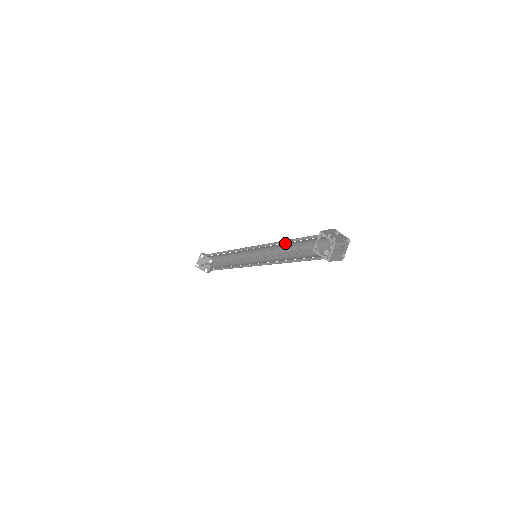
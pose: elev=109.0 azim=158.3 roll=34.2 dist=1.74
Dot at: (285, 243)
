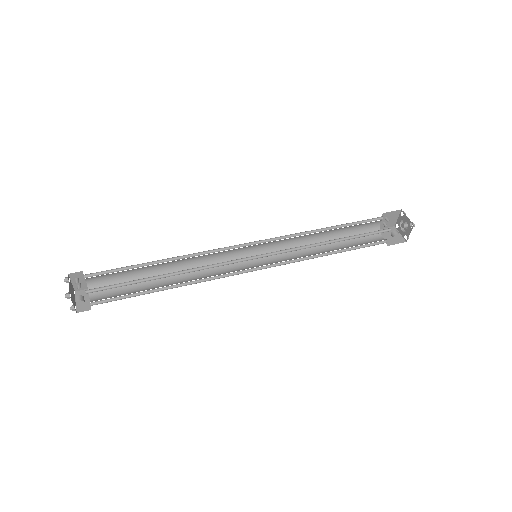
Dot at: occluded
